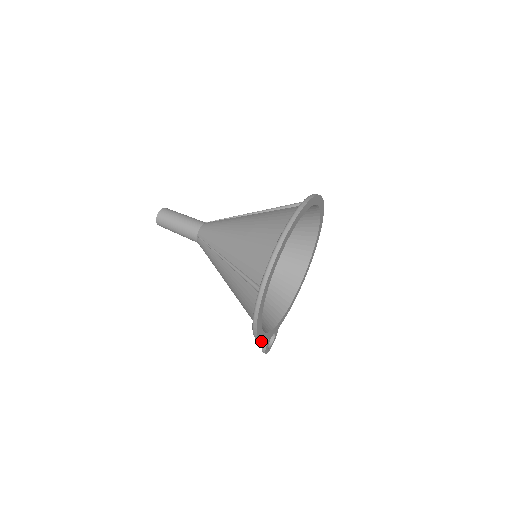
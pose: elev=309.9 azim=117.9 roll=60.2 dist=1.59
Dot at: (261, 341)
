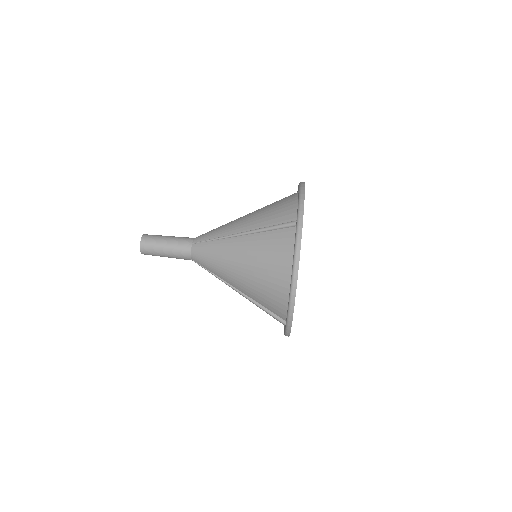
Dot at: occluded
